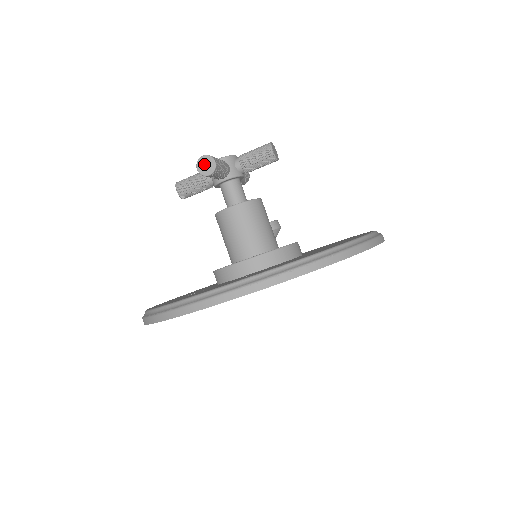
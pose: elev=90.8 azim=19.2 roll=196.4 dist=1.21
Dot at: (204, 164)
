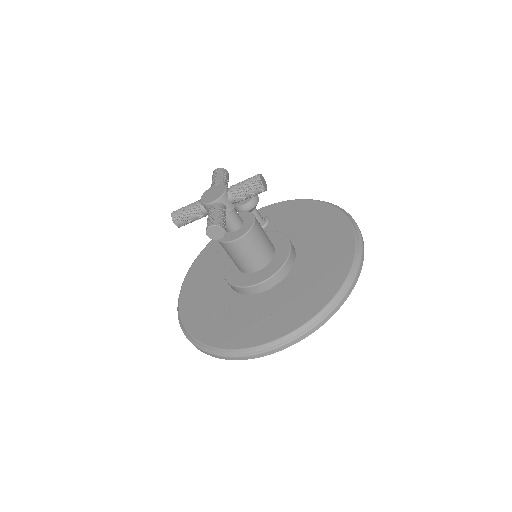
Dot at: (214, 232)
